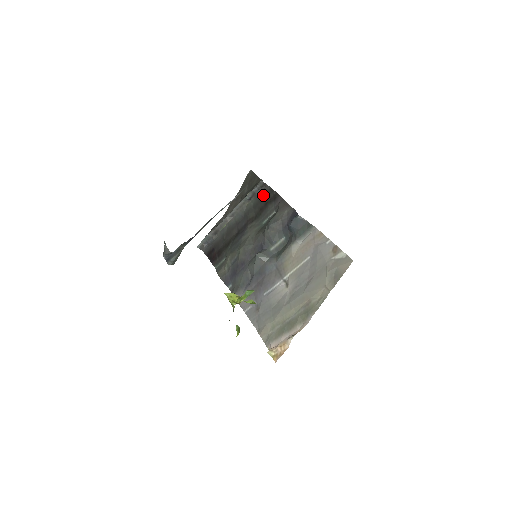
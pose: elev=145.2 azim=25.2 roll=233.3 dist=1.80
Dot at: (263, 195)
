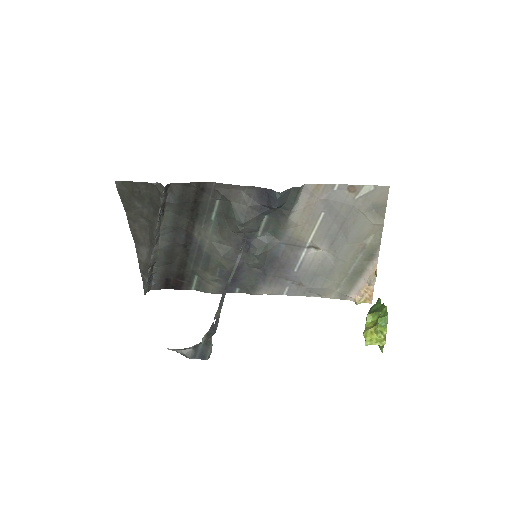
Dot at: (180, 197)
